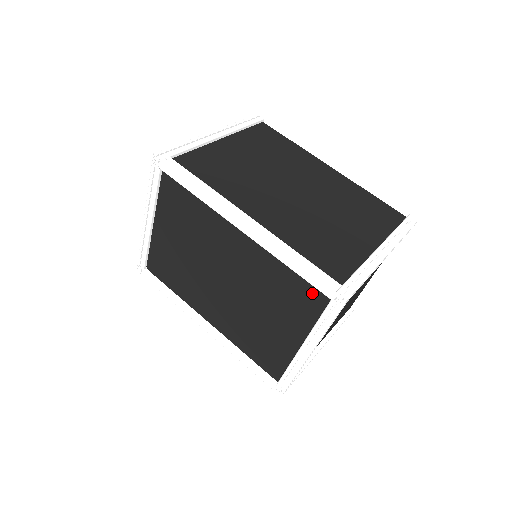
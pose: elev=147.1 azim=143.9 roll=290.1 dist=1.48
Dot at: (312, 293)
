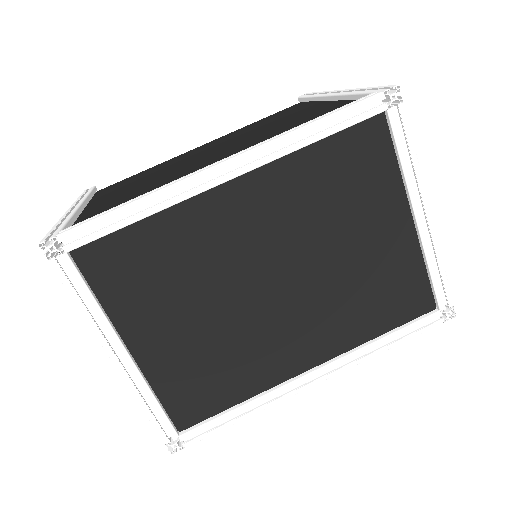
Dot at: (363, 140)
